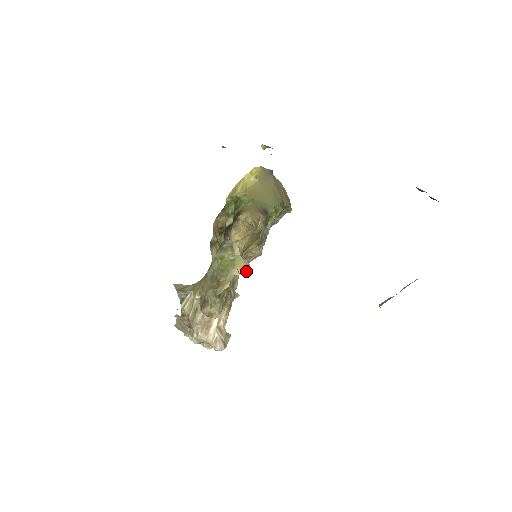
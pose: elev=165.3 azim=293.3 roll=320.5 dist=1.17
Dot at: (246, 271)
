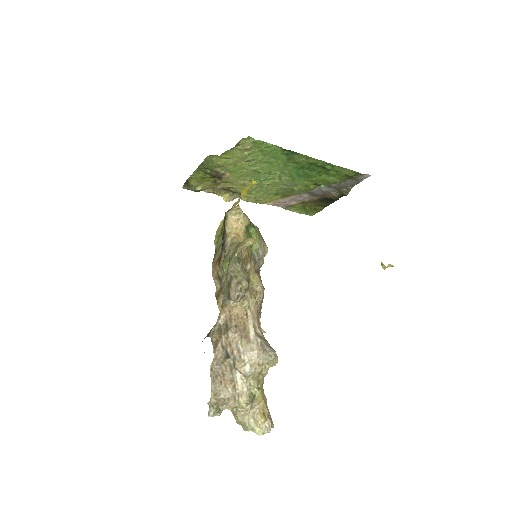
Dot at: (251, 239)
